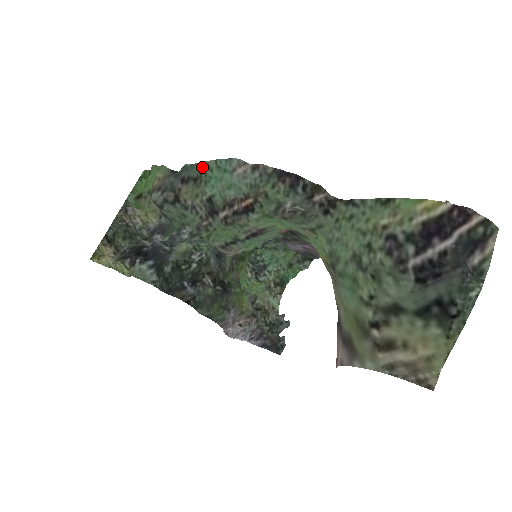
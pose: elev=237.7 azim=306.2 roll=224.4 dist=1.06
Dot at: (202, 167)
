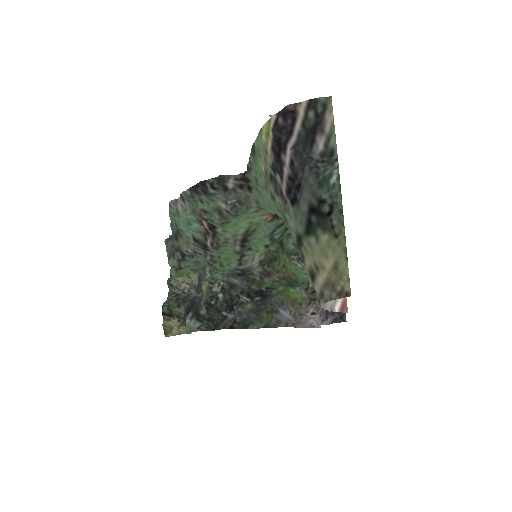
Dot at: (172, 221)
